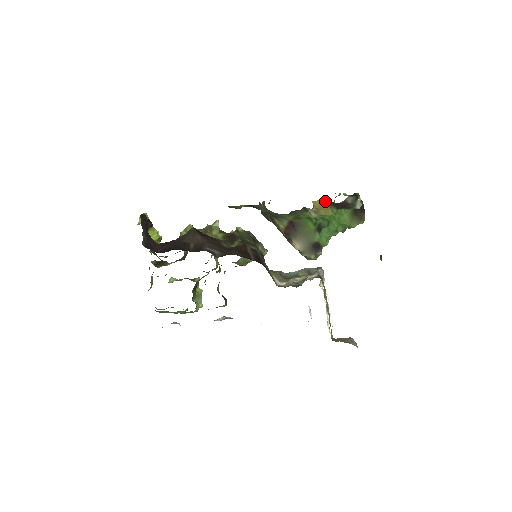
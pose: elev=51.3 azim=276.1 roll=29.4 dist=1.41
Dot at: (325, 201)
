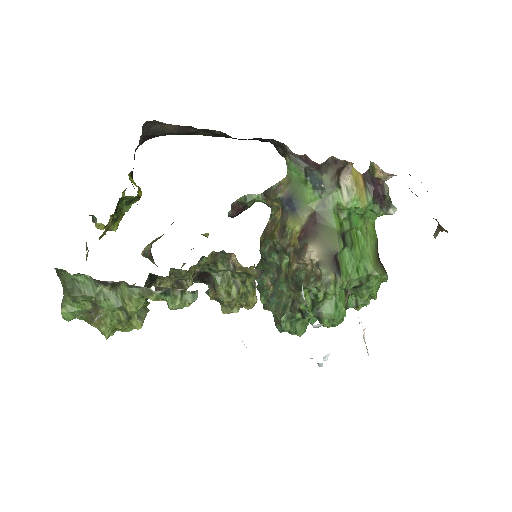
Dot at: (362, 177)
